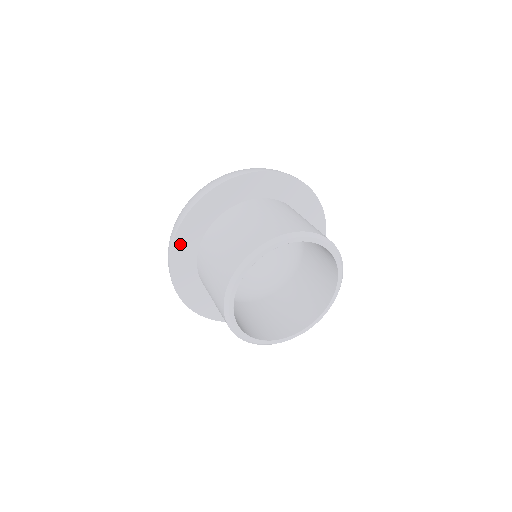
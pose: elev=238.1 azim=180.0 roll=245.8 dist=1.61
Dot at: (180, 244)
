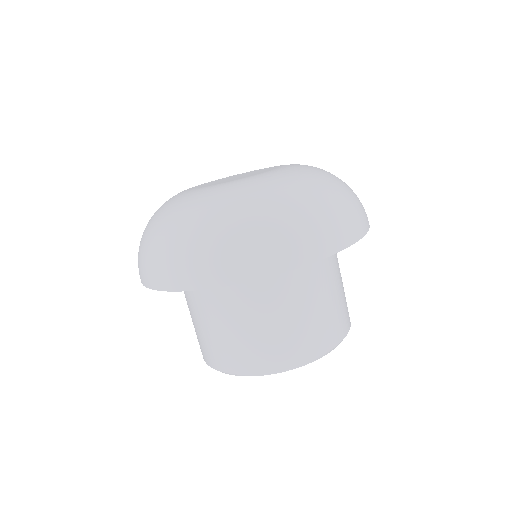
Dot at: occluded
